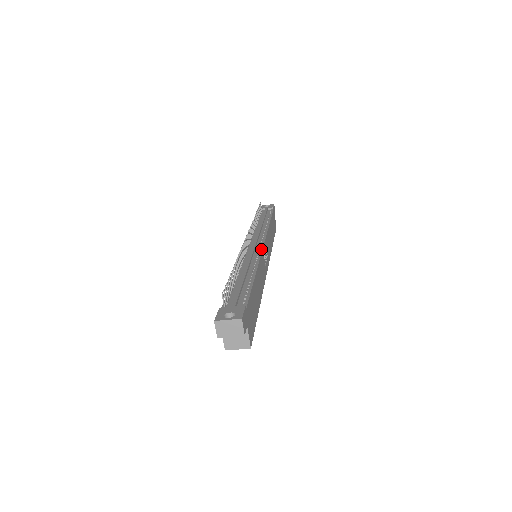
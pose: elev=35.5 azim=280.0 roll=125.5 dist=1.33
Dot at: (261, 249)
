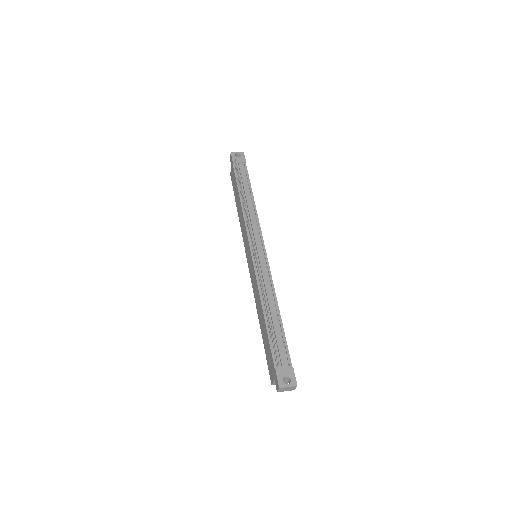
Dot at: (267, 262)
